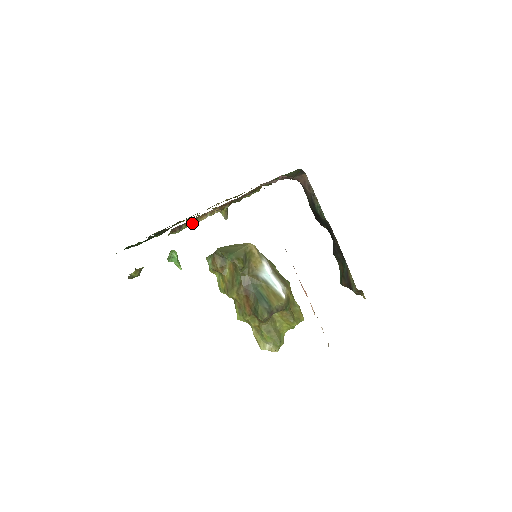
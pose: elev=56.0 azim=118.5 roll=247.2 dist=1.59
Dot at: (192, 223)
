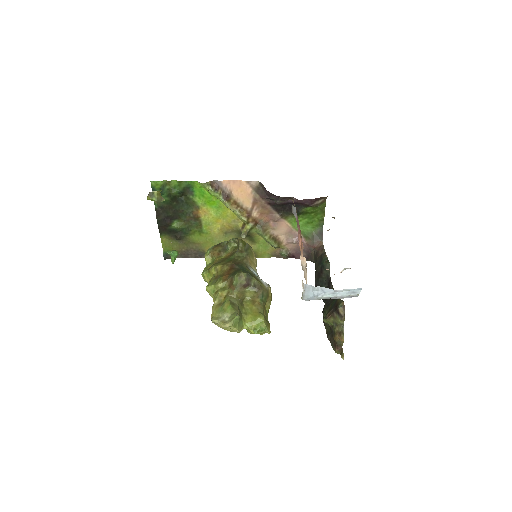
Dot at: (225, 197)
